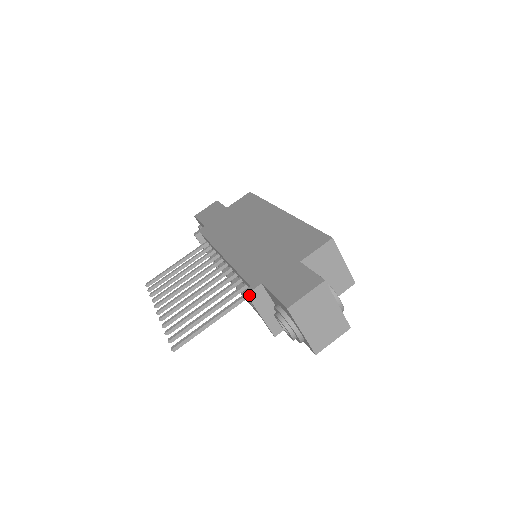
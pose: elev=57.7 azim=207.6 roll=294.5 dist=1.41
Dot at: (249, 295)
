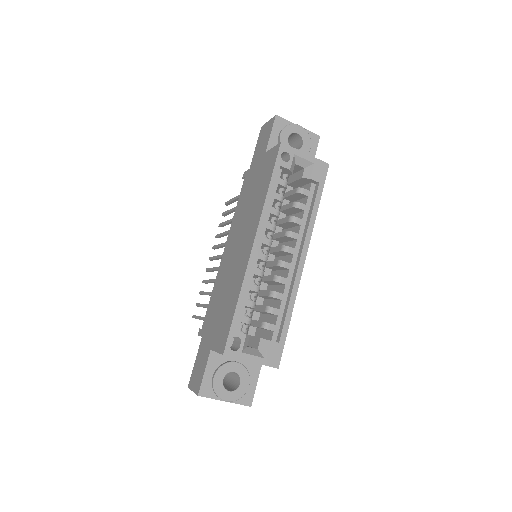
Dot at: occluded
